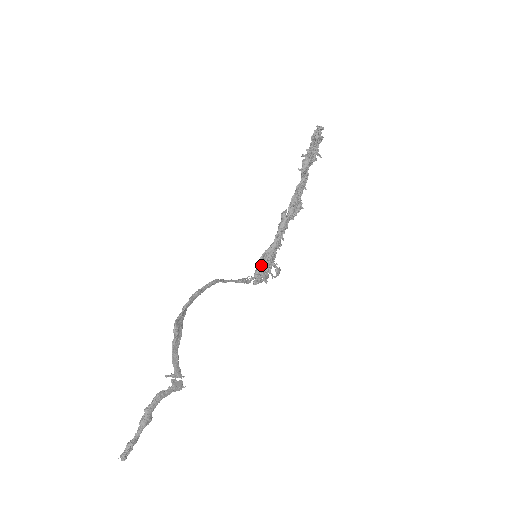
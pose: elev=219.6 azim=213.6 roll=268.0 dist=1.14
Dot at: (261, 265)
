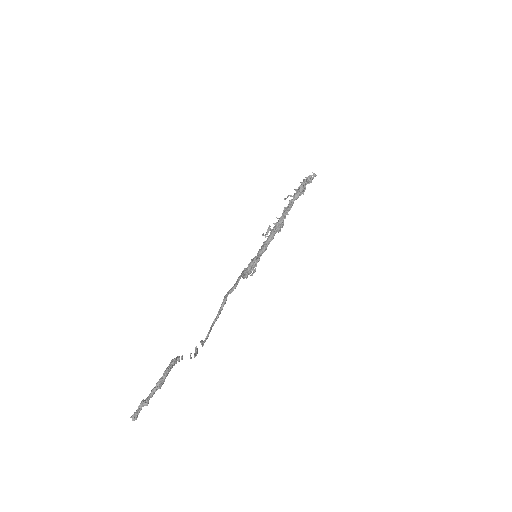
Dot at: (253, 264)
